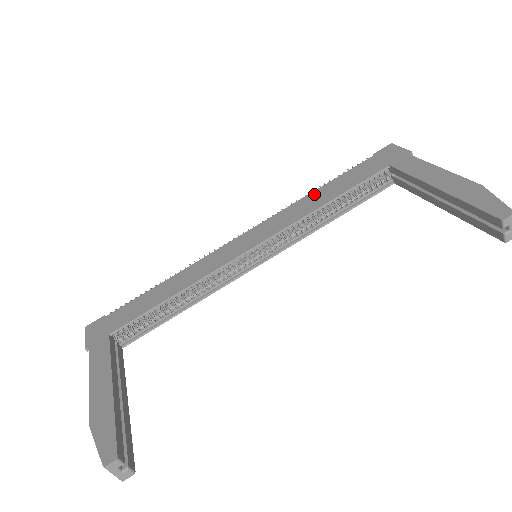
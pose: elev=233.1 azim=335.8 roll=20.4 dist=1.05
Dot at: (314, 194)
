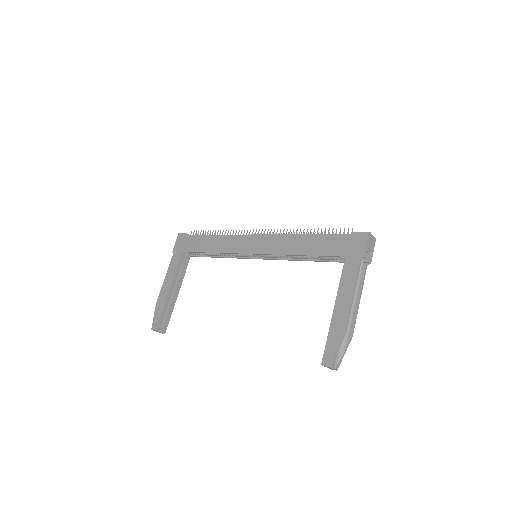
Dot at: (302, 238)
